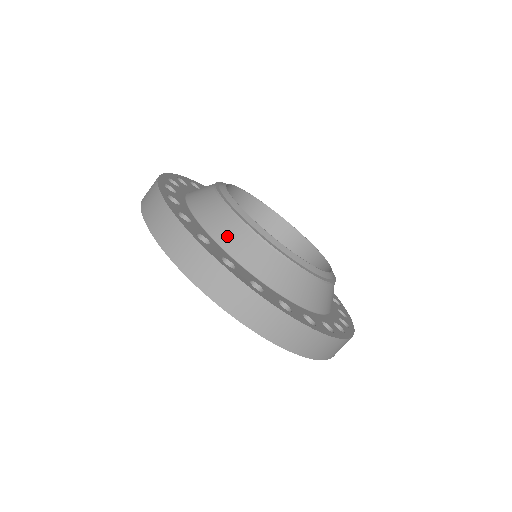
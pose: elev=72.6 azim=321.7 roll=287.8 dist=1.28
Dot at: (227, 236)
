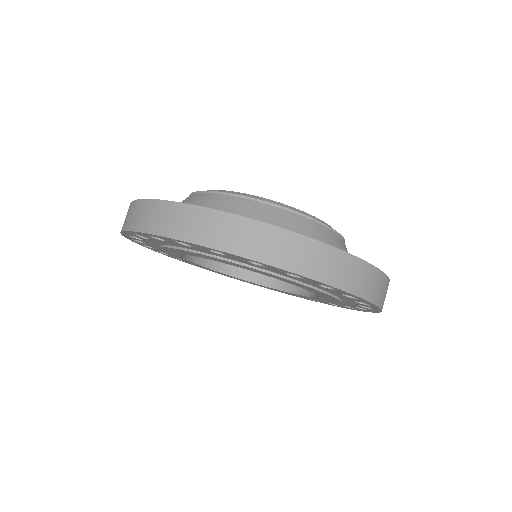
Dot at: (244, 215)
